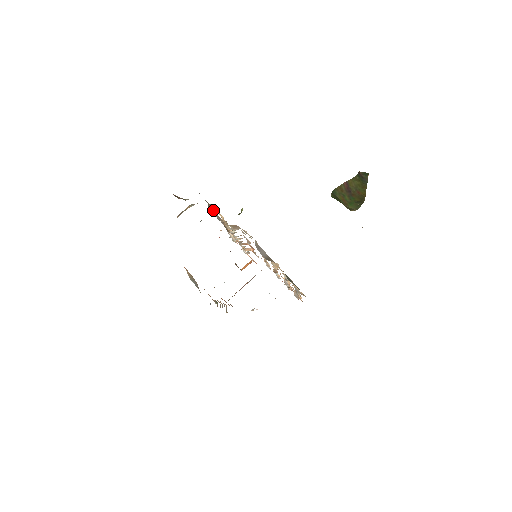
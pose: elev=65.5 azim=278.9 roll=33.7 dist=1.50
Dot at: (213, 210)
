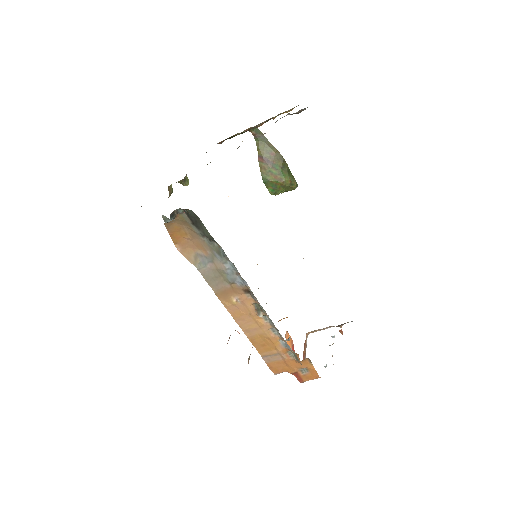
Dot at: occluded
